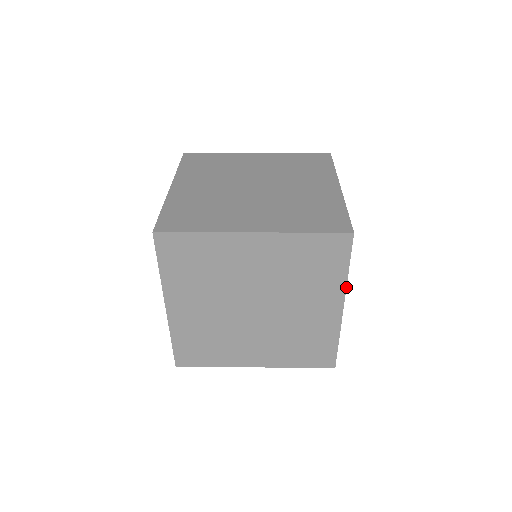
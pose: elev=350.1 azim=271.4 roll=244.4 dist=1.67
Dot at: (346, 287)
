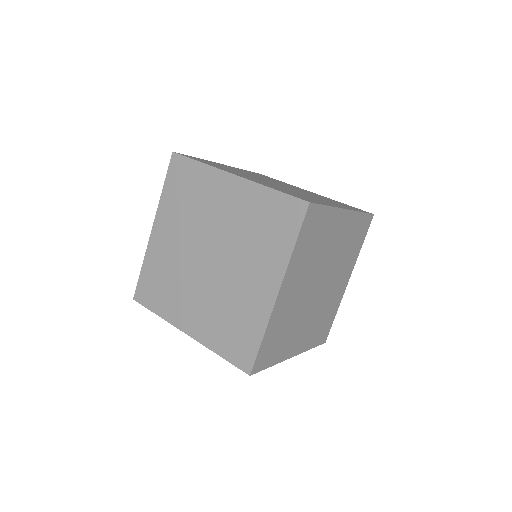
Dot at: (287, 266)
